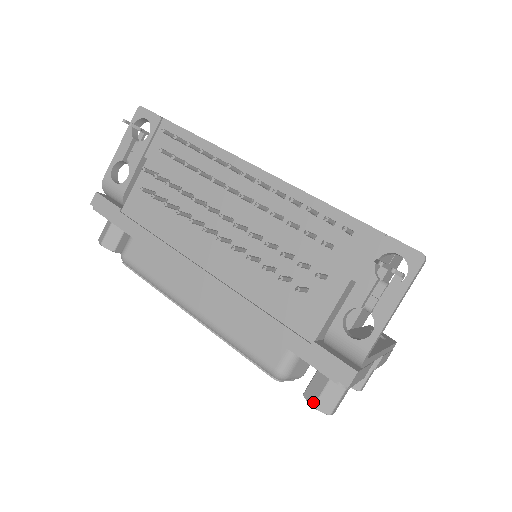
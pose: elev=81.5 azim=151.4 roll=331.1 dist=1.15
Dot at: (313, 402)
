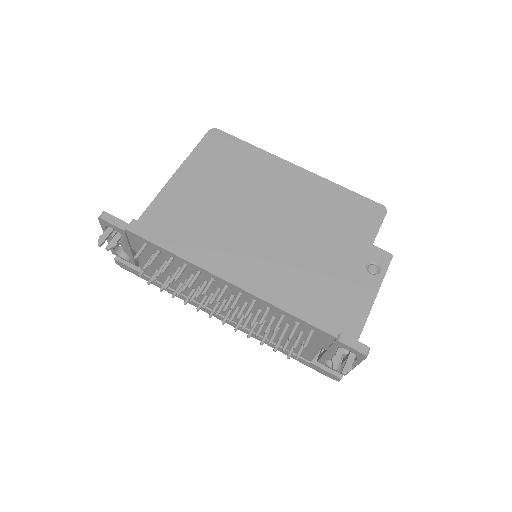
Dot at: occluded
